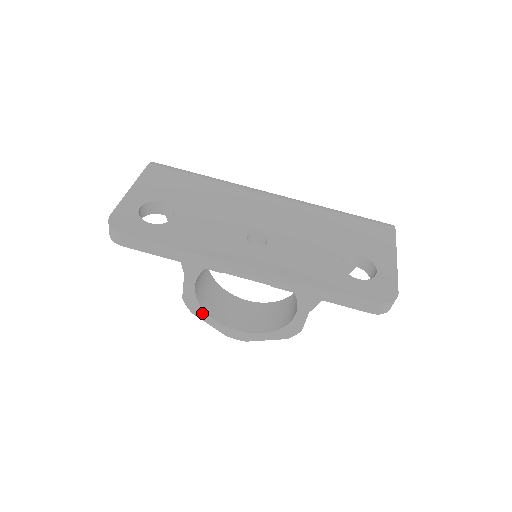
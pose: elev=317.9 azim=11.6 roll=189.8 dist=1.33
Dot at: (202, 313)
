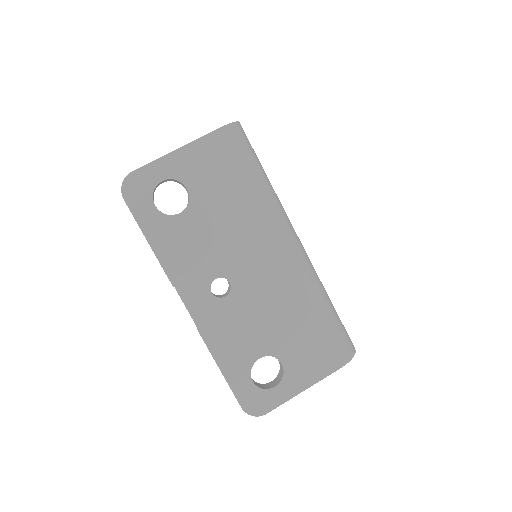
Dot at: occluded
